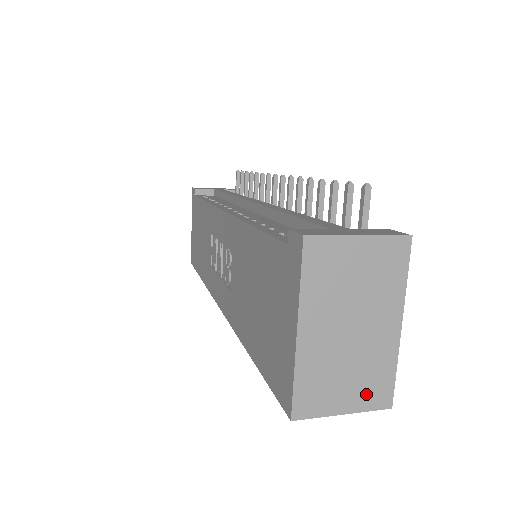
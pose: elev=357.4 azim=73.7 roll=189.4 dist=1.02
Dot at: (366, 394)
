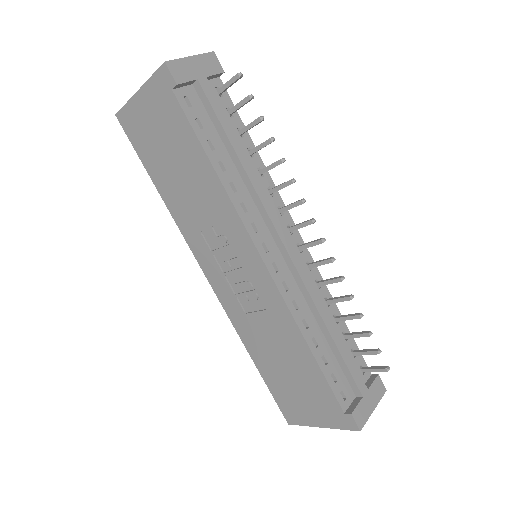
Dot at: occluded
